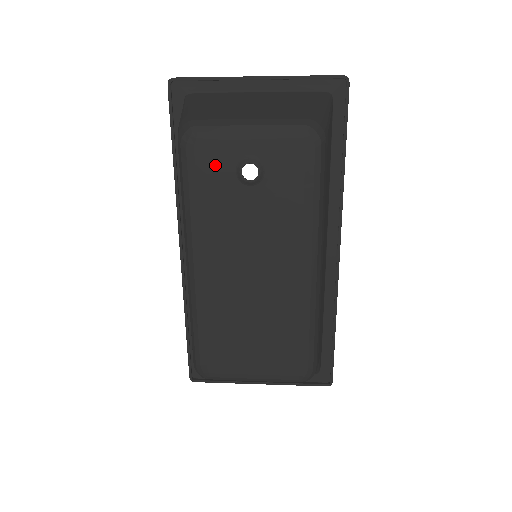
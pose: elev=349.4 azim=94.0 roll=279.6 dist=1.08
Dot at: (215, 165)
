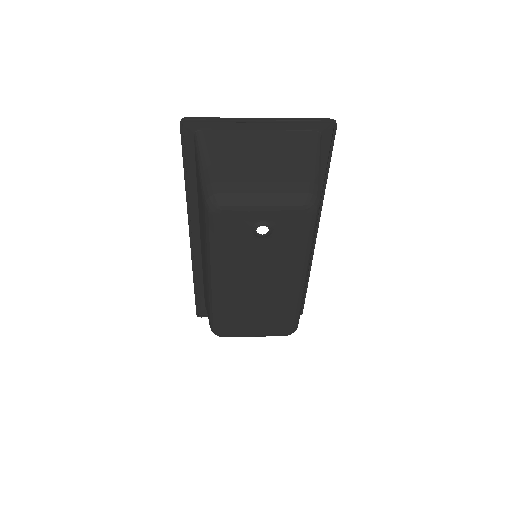
Dot at: (236, 226)
